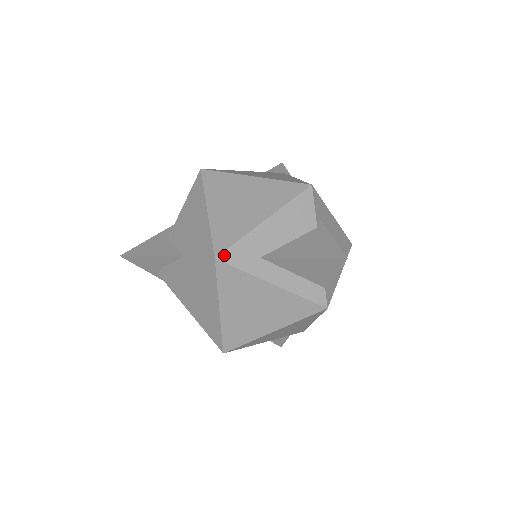
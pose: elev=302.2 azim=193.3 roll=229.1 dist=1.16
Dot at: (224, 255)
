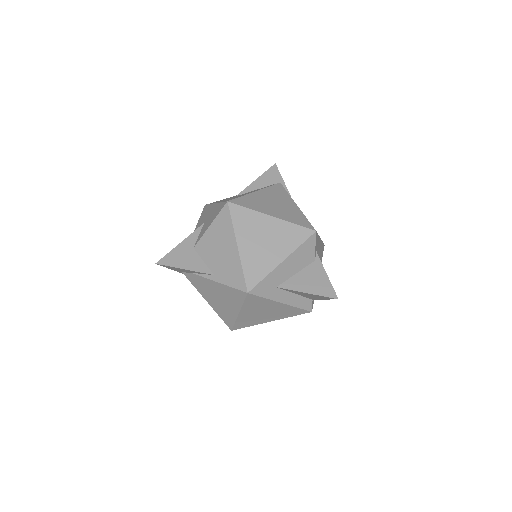
Dot at: (254, 290)
